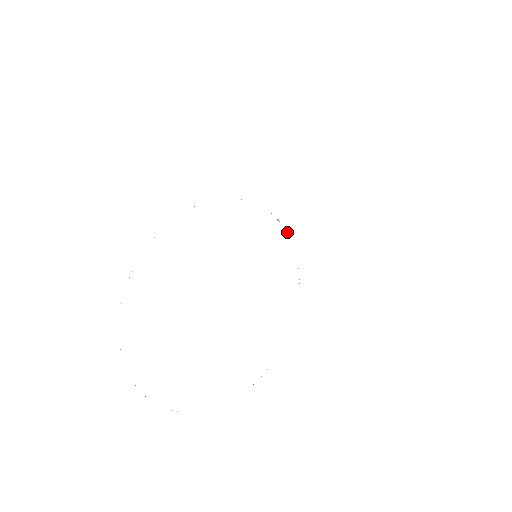
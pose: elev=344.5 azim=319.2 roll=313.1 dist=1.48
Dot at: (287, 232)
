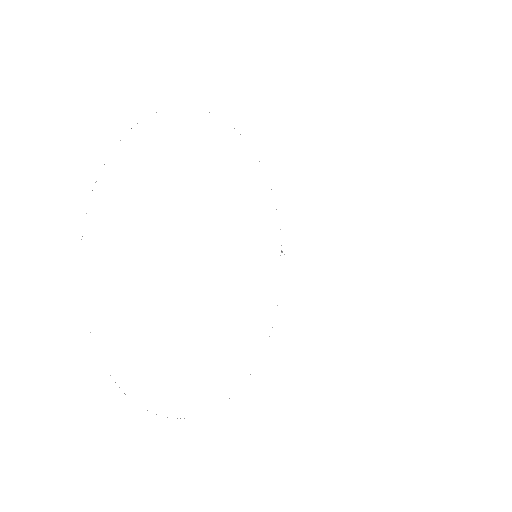
Dot at: occluded
